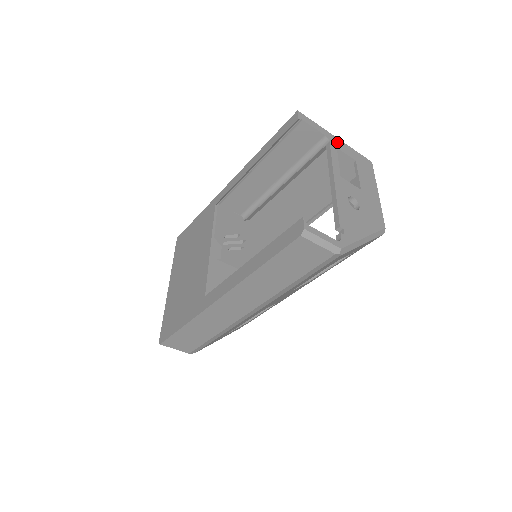
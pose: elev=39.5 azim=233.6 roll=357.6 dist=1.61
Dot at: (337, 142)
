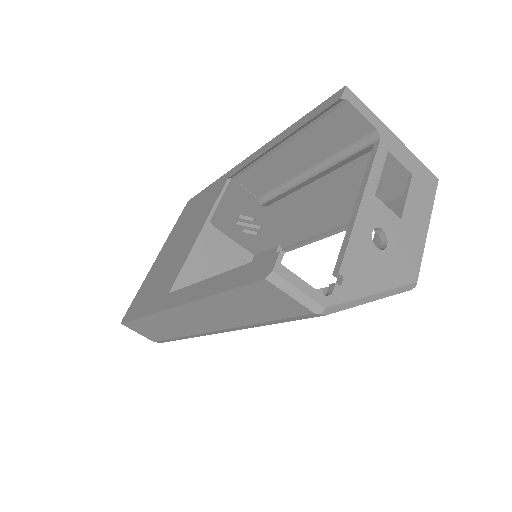
Dot at: (393, 142)
